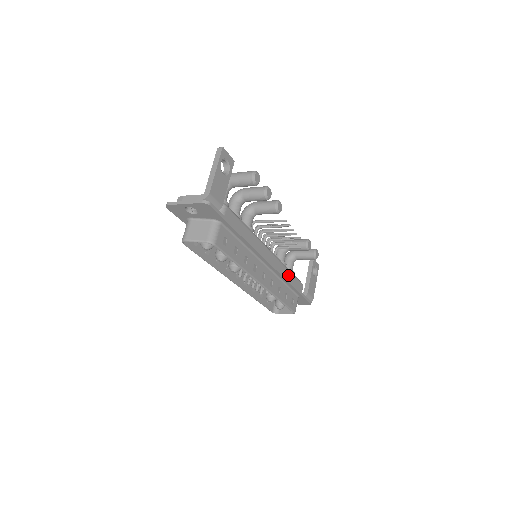
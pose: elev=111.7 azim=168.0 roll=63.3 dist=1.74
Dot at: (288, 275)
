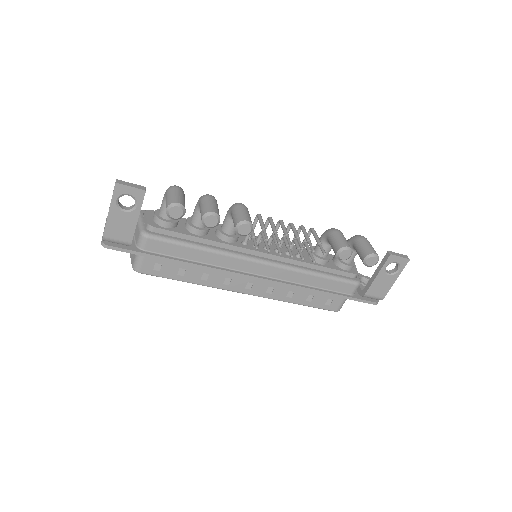
Dot at: (311, 280)
